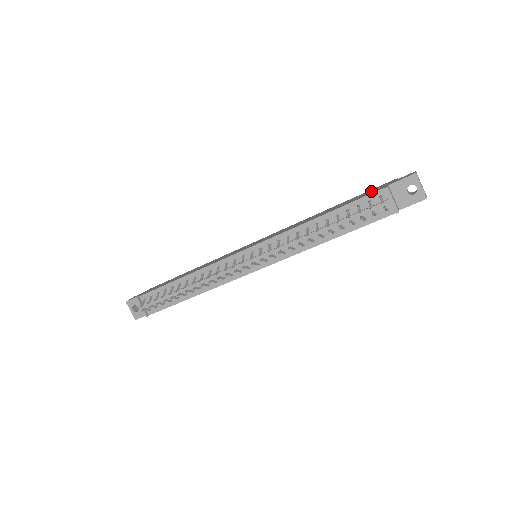
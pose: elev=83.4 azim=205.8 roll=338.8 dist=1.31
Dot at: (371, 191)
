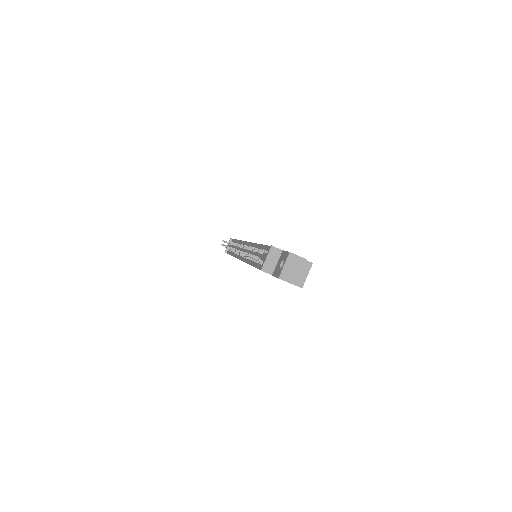
Dot at: occluded
